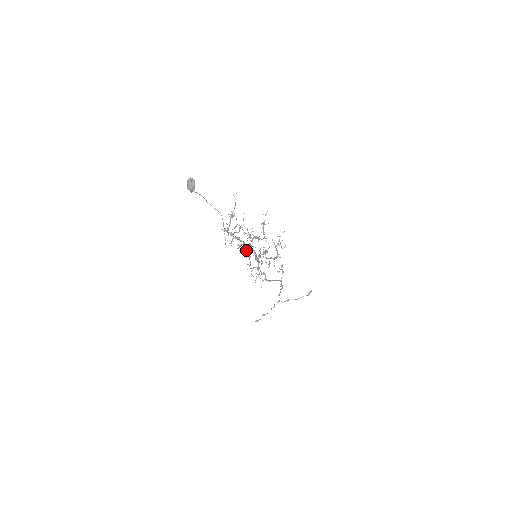
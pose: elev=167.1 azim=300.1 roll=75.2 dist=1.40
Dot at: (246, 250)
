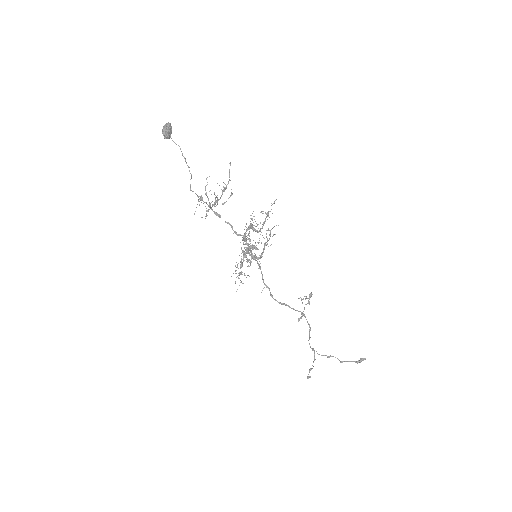
Dot at: (245, 244)
